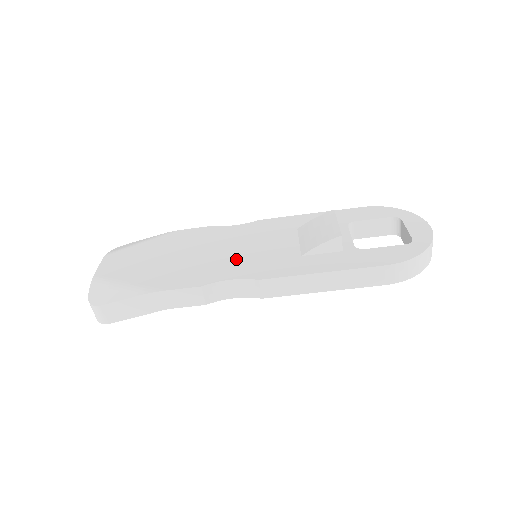
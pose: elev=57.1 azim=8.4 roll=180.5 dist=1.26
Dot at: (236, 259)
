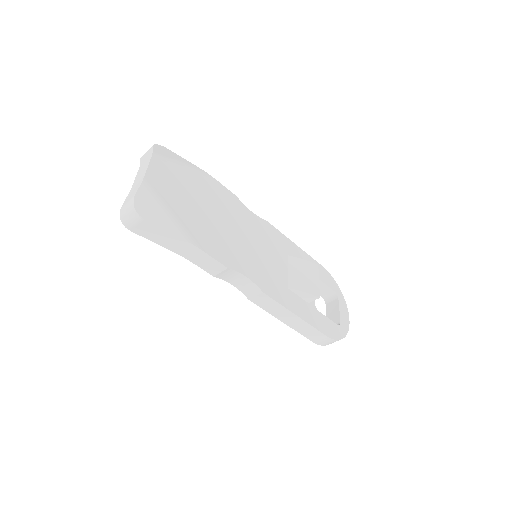
Dot at: (251, 256)
